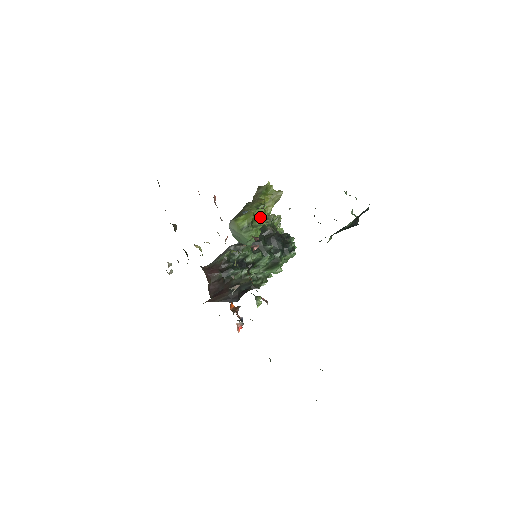
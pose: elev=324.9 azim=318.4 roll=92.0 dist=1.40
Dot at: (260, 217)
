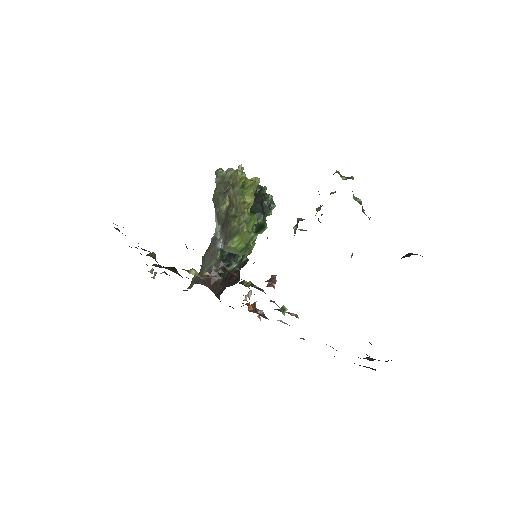
Dot at: (252, 226)
